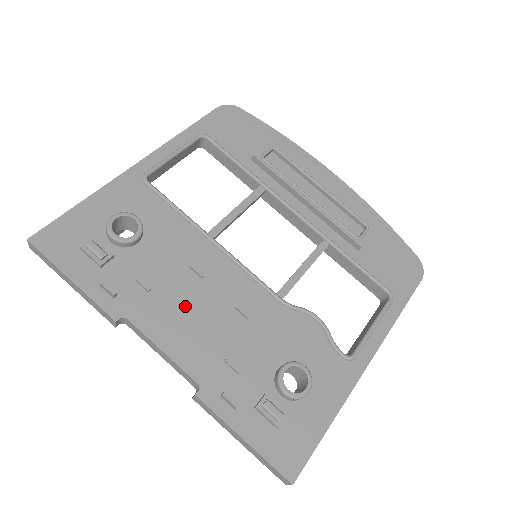
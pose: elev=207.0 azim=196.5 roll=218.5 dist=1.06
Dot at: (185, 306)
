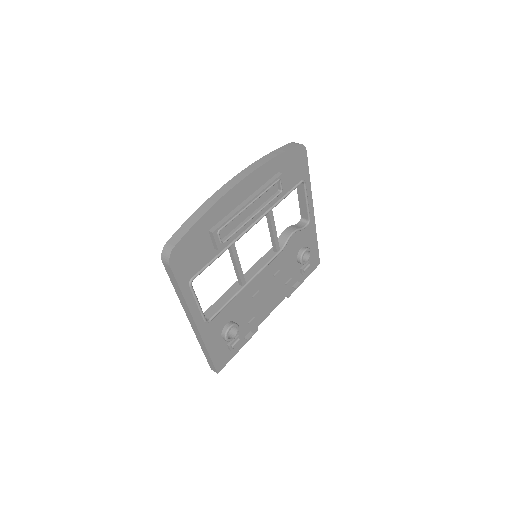
Dot at: (264, 301)
